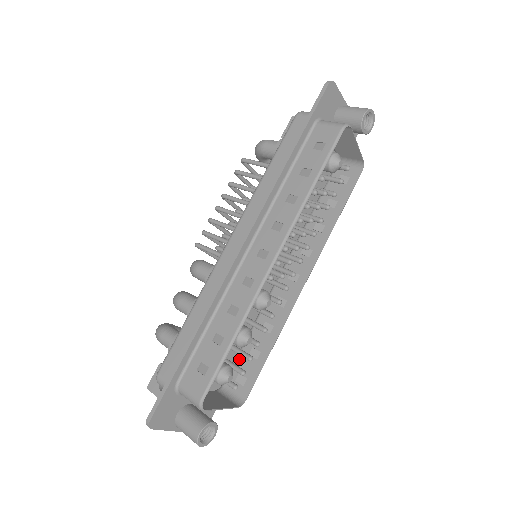
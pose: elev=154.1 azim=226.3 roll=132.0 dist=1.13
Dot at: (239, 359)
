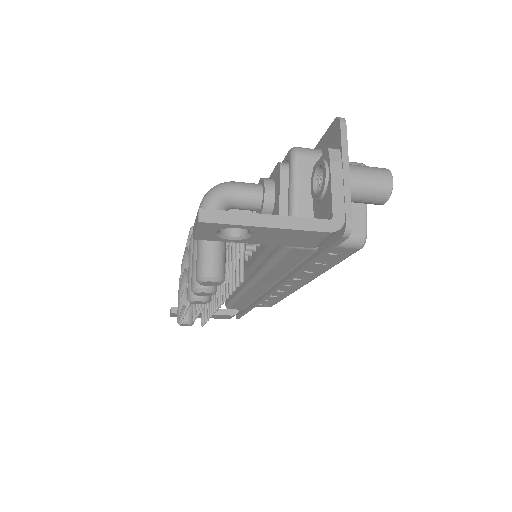
Dot at: occluded
